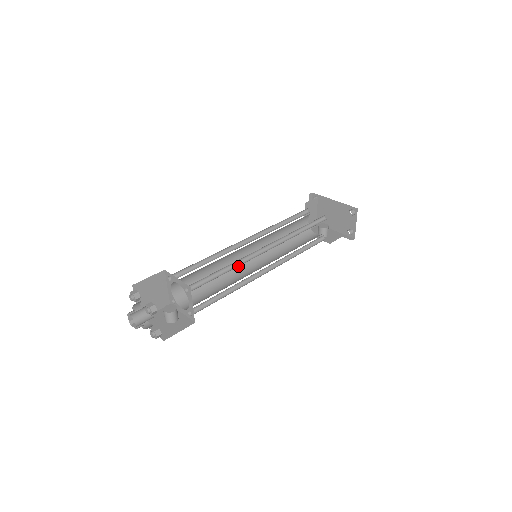
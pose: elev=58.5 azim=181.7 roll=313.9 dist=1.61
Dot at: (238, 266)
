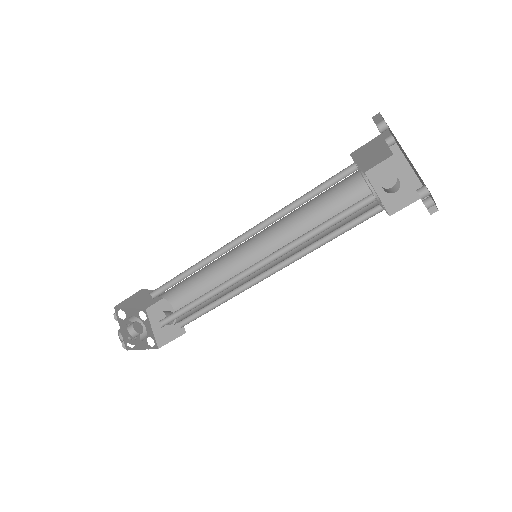
Dot at: (240, 257)
